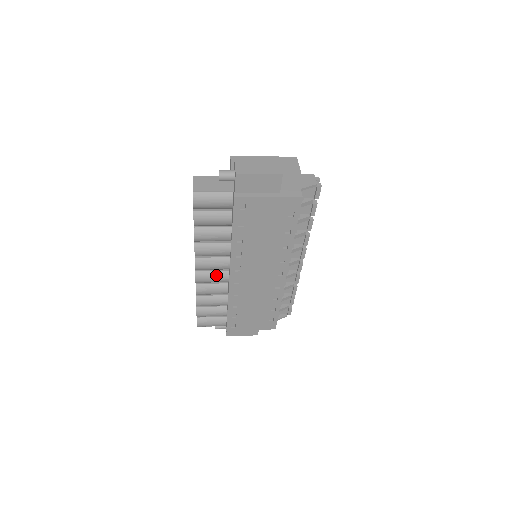
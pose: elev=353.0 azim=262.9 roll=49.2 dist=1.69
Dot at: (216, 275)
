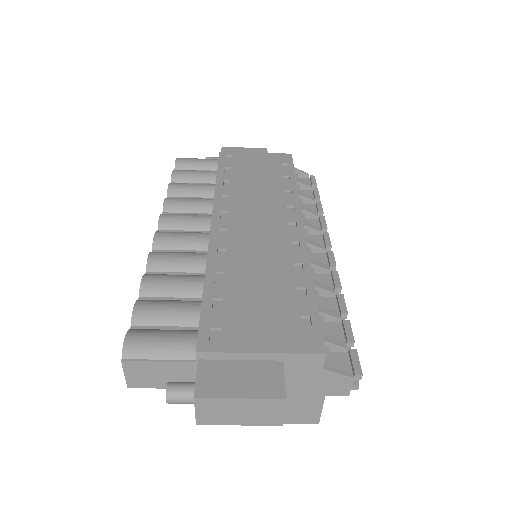
Dot at: (189, 233)
